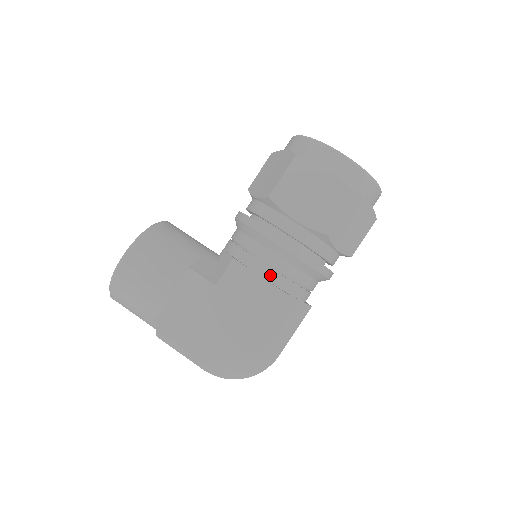
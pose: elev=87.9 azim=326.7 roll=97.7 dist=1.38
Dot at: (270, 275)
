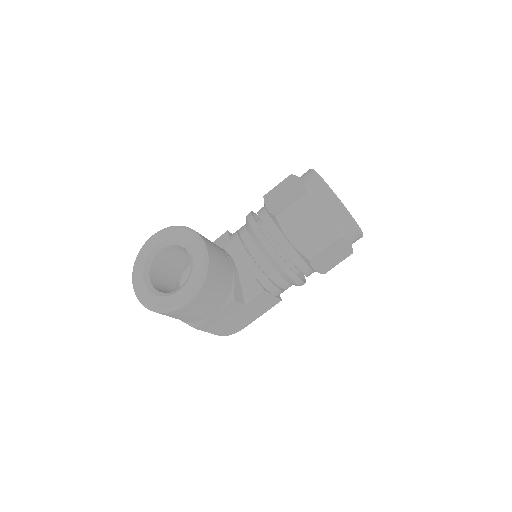
Dot at: (279, 294)
